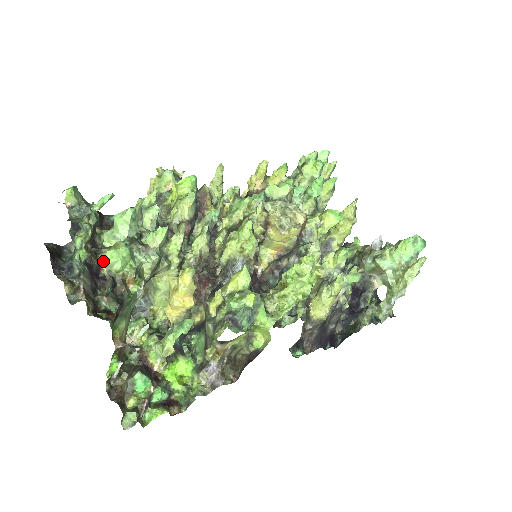
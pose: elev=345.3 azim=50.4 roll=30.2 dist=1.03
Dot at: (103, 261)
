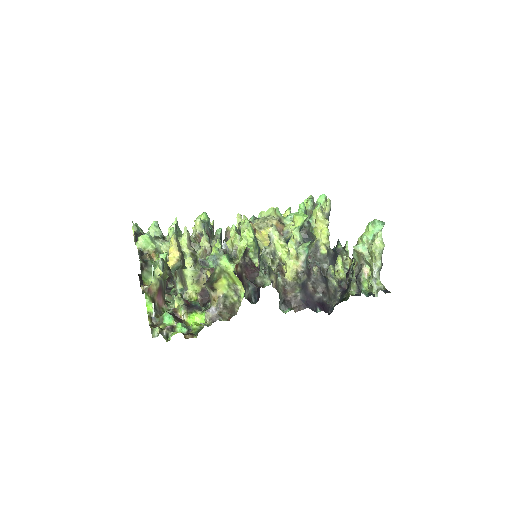
Dot at: (136, 243)
